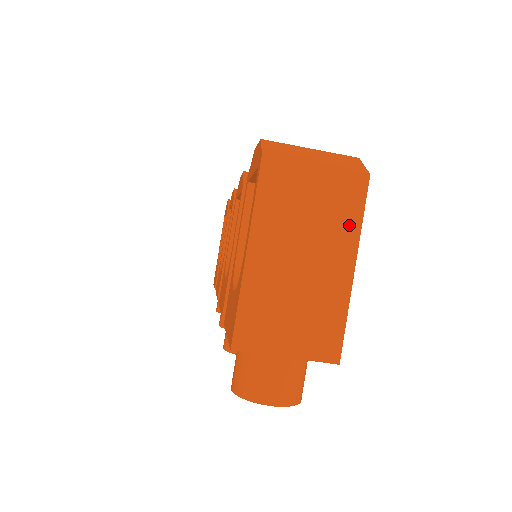
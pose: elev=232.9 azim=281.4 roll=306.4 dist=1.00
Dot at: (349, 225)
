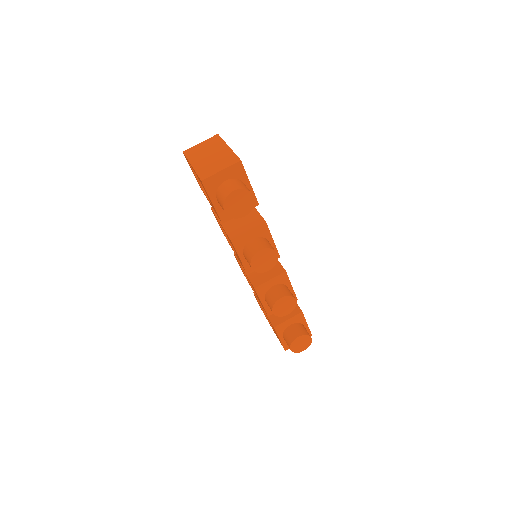
Dot at: (219, 143)
